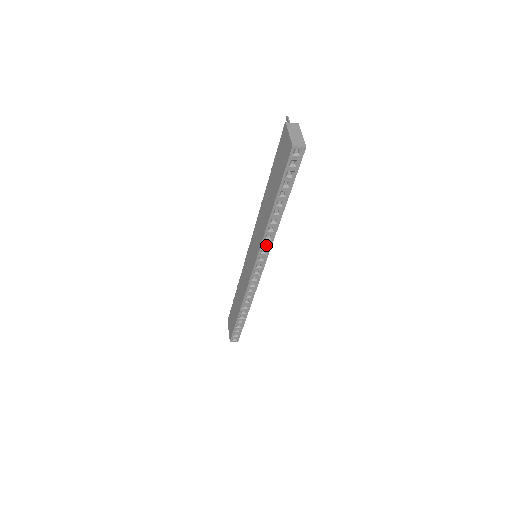
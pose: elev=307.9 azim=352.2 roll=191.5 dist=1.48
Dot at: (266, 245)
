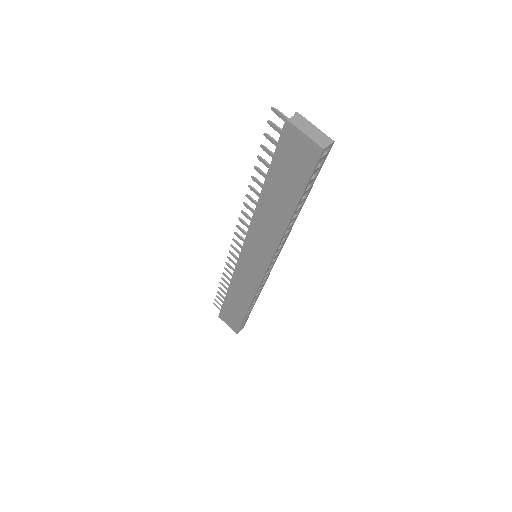
Dot at: (279, 246)
